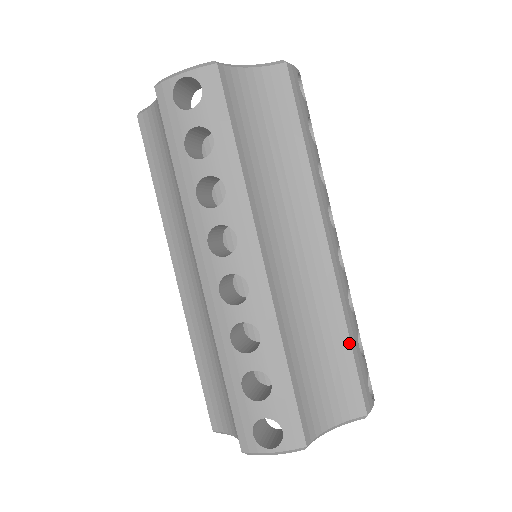
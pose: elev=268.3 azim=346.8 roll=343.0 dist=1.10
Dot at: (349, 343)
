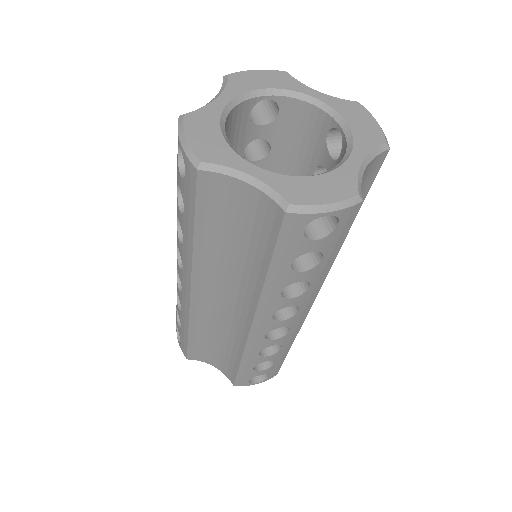
Dot at: occluded
